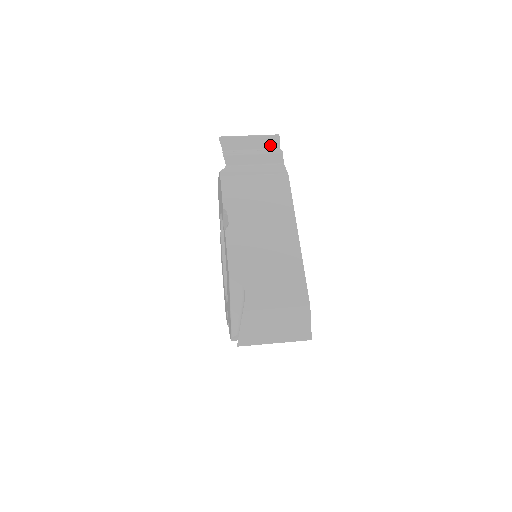
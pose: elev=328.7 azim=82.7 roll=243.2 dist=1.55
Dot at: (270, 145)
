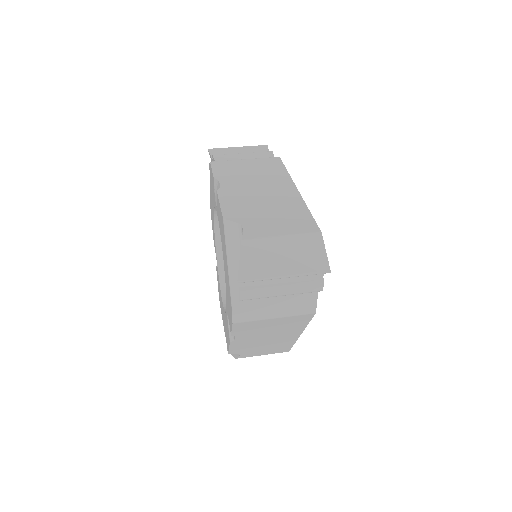
Dot at: occluded
